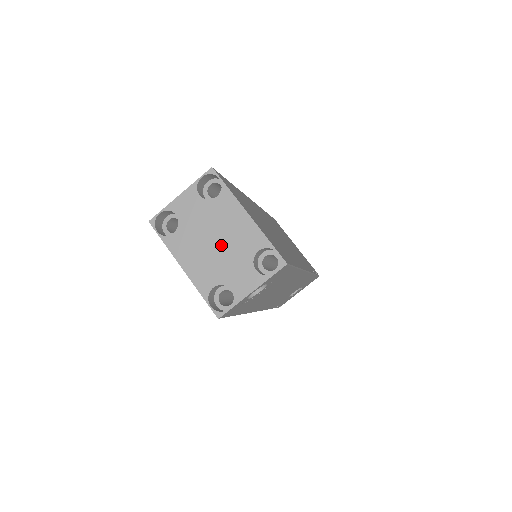
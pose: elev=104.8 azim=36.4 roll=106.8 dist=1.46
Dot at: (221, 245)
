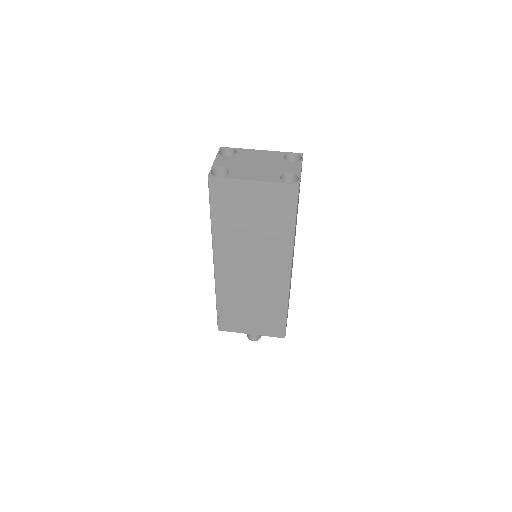
Dot at: (262, 164)
